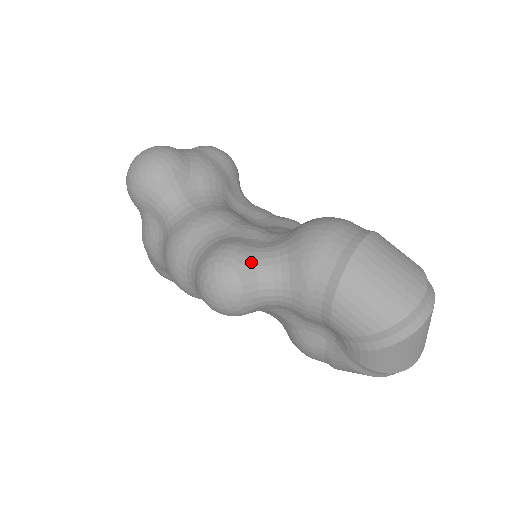
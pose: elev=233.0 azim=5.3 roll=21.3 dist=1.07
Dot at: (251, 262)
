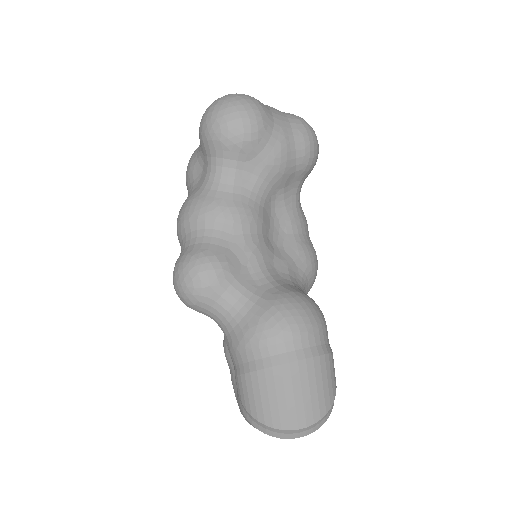
Dot at: (220, 290)
